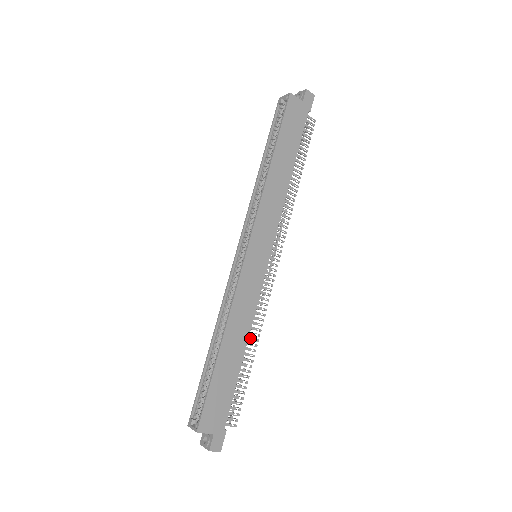
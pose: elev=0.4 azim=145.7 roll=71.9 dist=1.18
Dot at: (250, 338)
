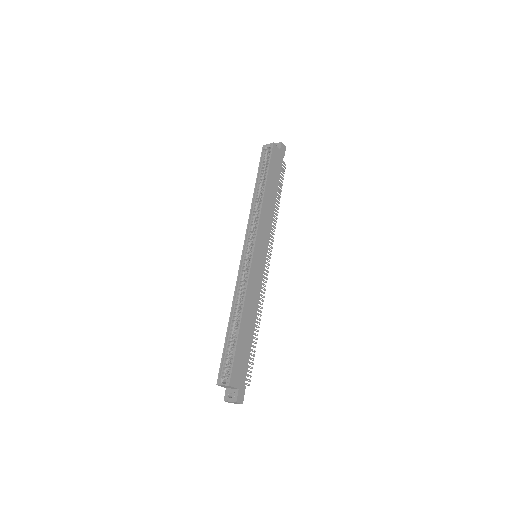
Dot at: (256, 317)
